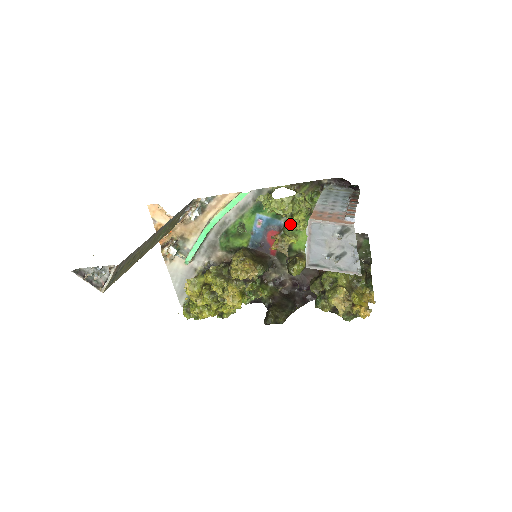
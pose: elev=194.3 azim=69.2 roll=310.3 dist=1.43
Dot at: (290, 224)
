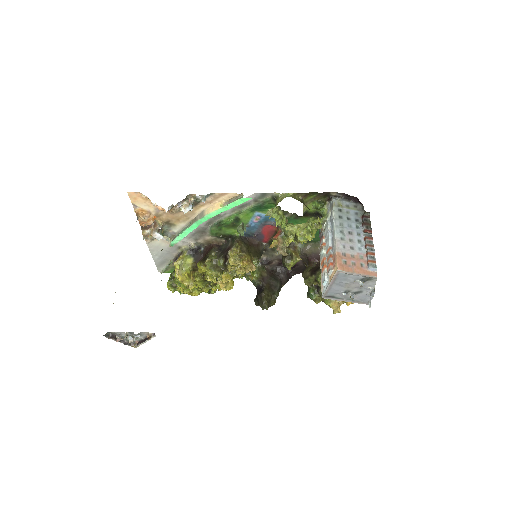
Dot at: (299, 241)
